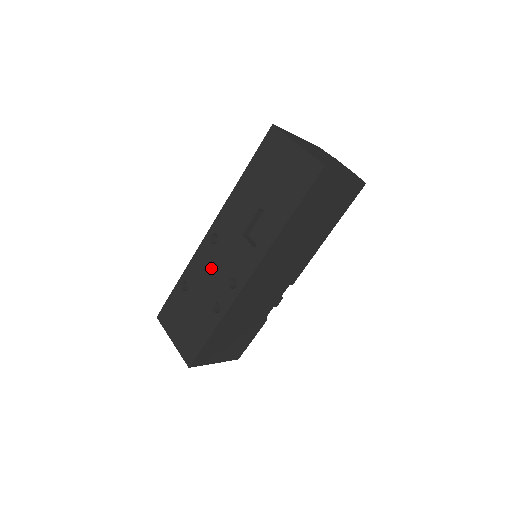
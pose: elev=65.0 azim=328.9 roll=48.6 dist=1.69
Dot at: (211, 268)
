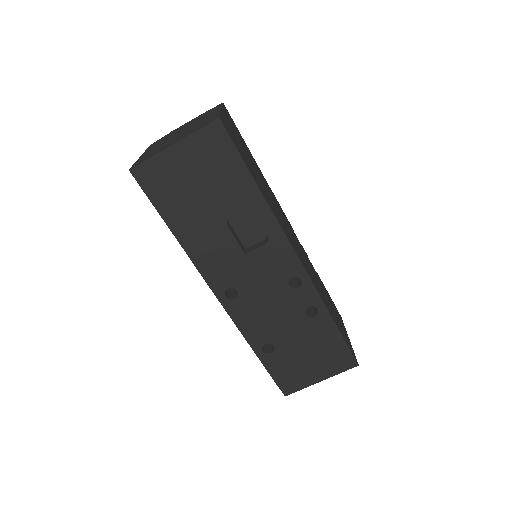
Dot at: (264, 307)
